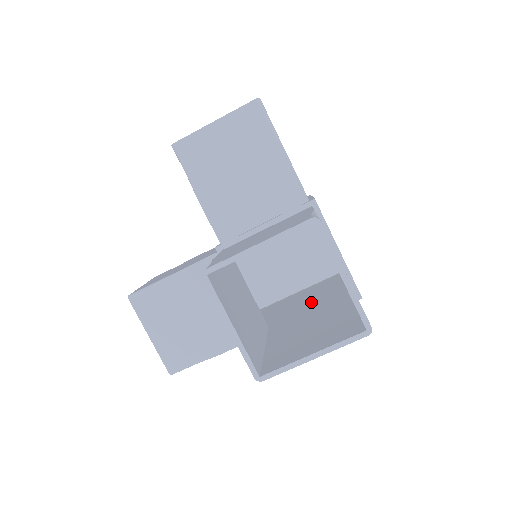
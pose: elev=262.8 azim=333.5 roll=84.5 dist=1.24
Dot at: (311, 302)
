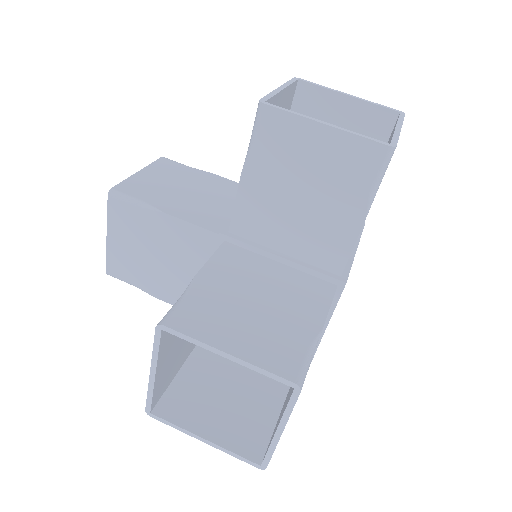
Dot at: occluded
